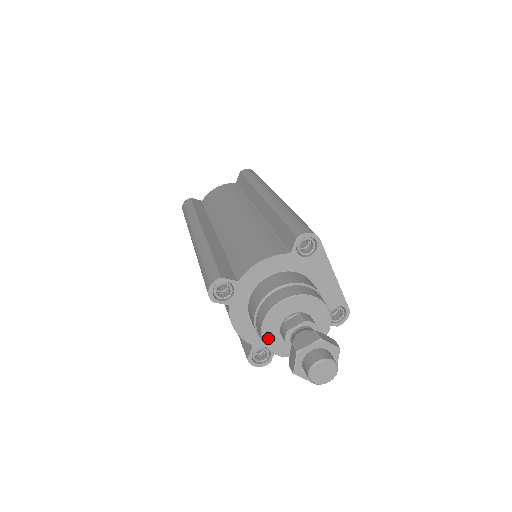
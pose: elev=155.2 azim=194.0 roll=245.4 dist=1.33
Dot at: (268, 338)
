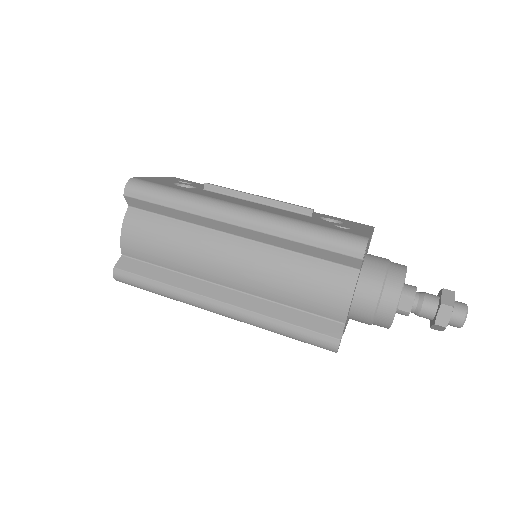
Dot at: occluded
